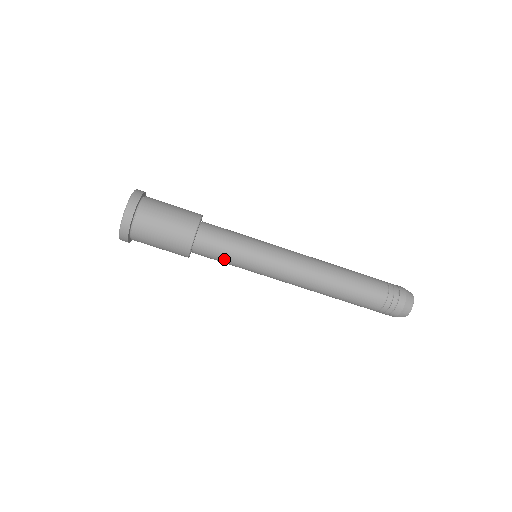
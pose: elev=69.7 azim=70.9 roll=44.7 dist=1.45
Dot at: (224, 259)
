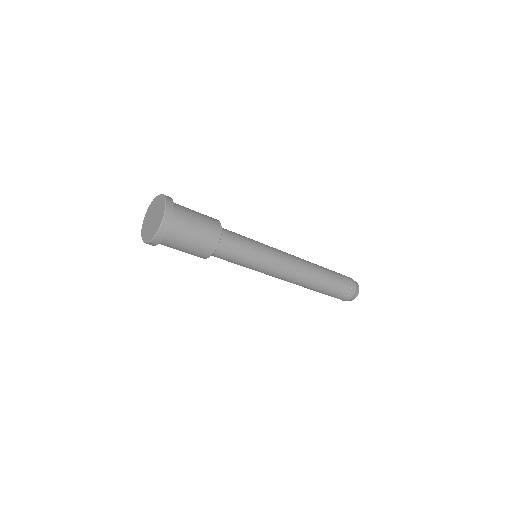
Dot at: occluded
